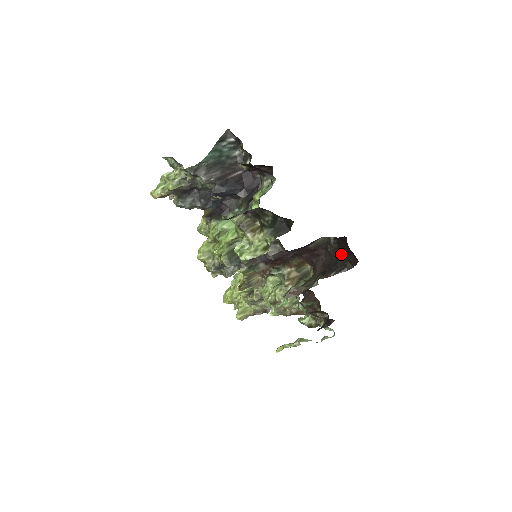
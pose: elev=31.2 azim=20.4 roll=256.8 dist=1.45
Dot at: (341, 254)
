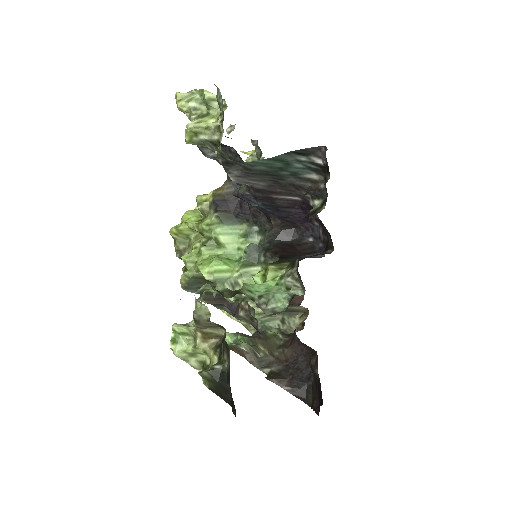
Dot at: (314, 384)
